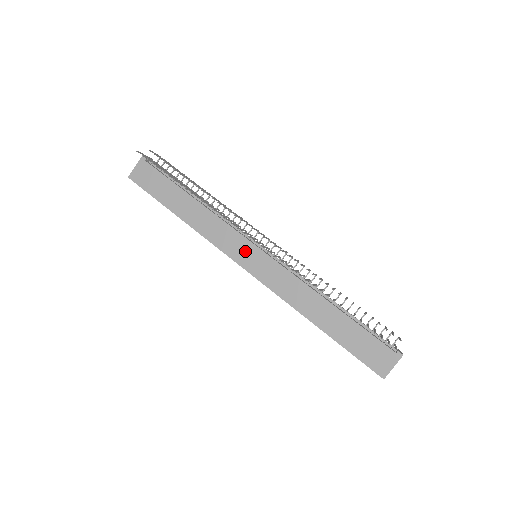
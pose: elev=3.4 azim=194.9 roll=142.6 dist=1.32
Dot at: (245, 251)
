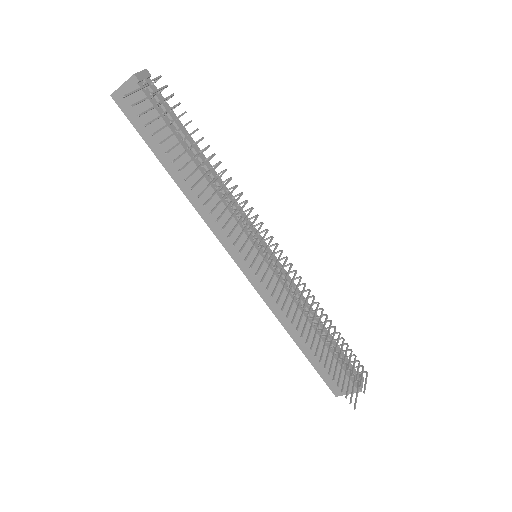
Dot at: (245, 252)
